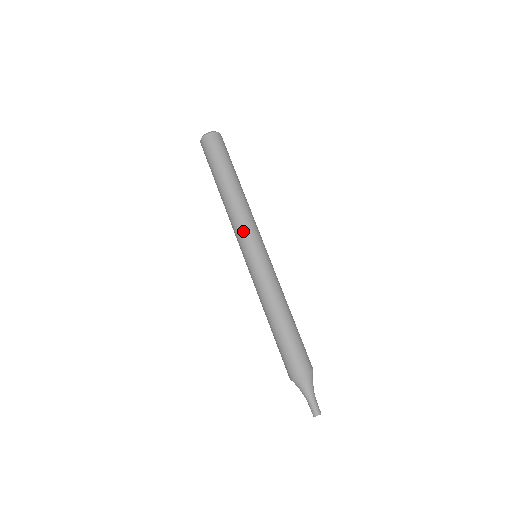
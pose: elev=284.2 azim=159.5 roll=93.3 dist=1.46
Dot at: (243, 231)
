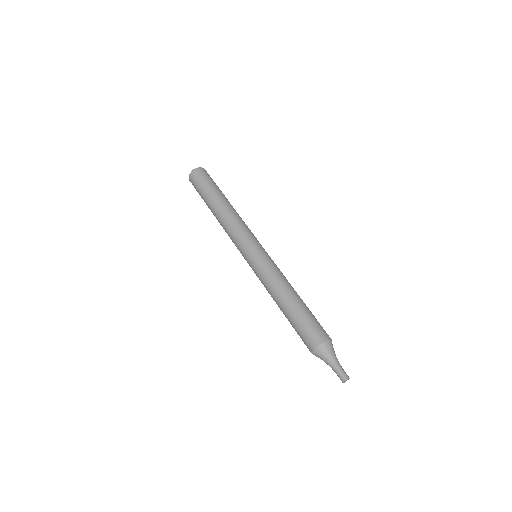
Dot at: (249, 232)
